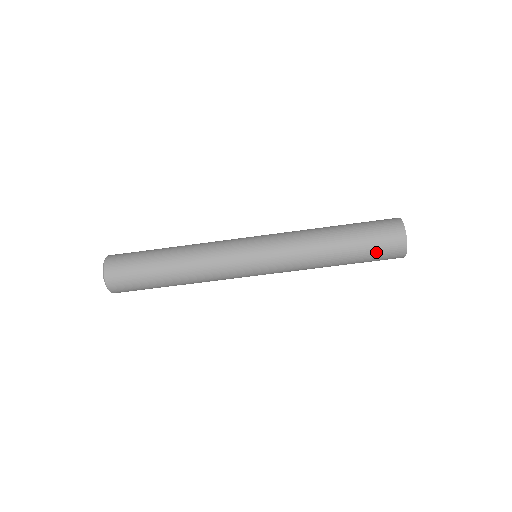
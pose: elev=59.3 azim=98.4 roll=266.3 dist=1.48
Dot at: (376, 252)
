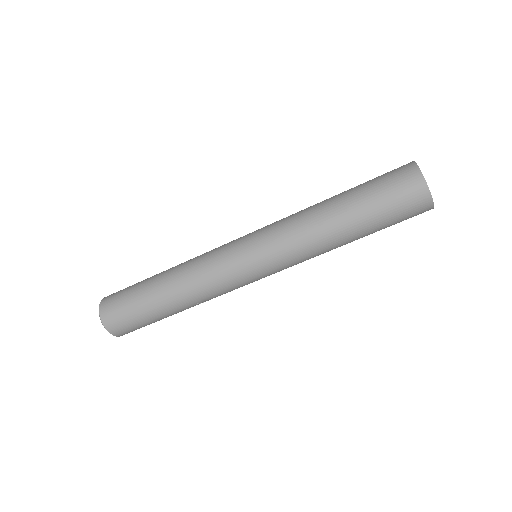
Dot at: (386, 195)
